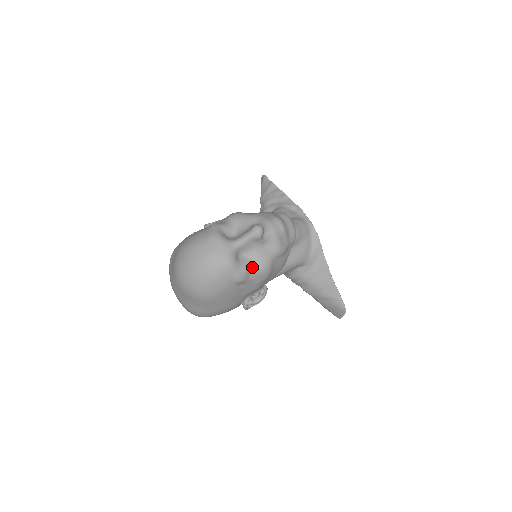
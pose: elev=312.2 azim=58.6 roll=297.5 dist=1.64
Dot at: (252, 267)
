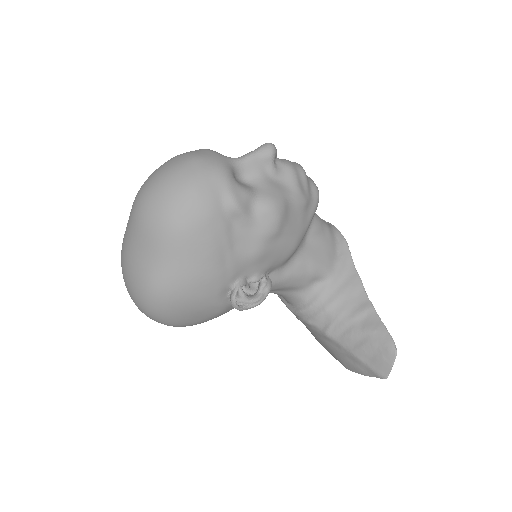
Dot at: (255, 196)
